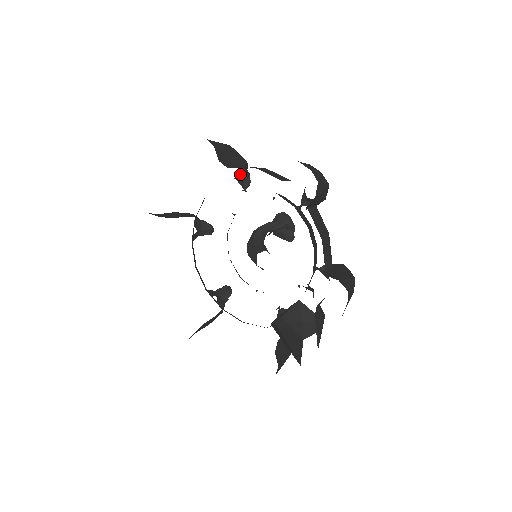
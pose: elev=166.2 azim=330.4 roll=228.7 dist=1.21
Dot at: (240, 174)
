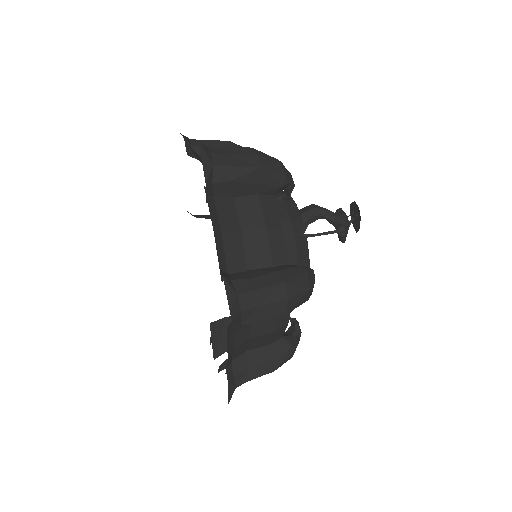
Dot at: occluded
